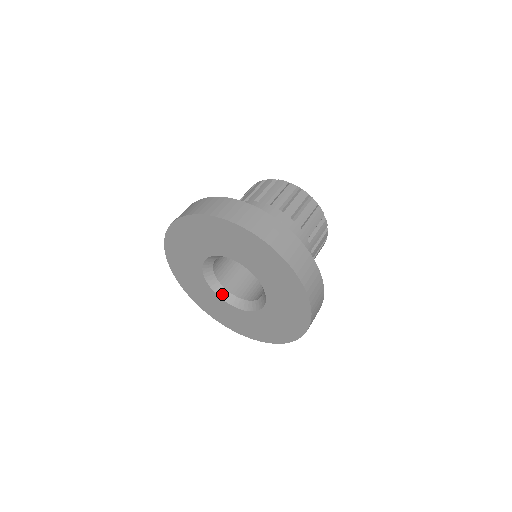
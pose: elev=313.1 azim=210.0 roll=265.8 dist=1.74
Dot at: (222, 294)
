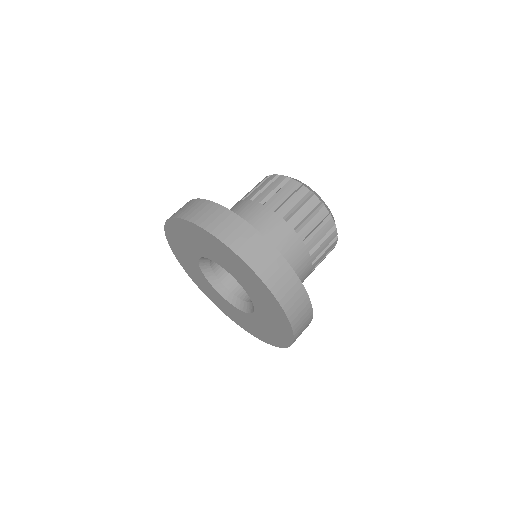
Dot at: (208, 274)
